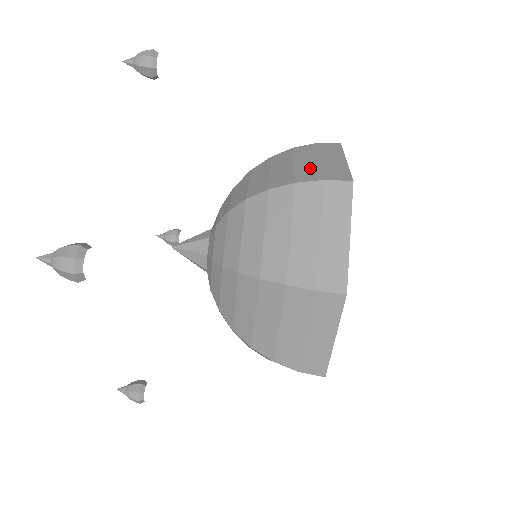
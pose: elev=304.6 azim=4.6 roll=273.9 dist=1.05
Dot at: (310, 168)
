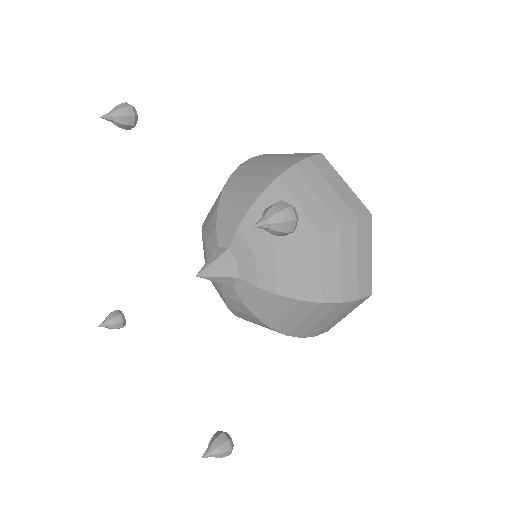
Dot at: (283, 160)
